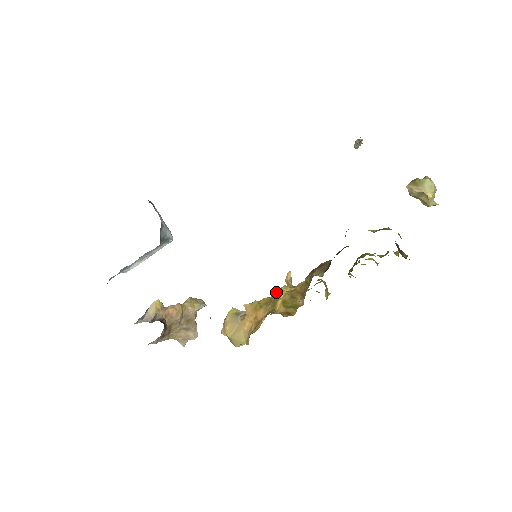
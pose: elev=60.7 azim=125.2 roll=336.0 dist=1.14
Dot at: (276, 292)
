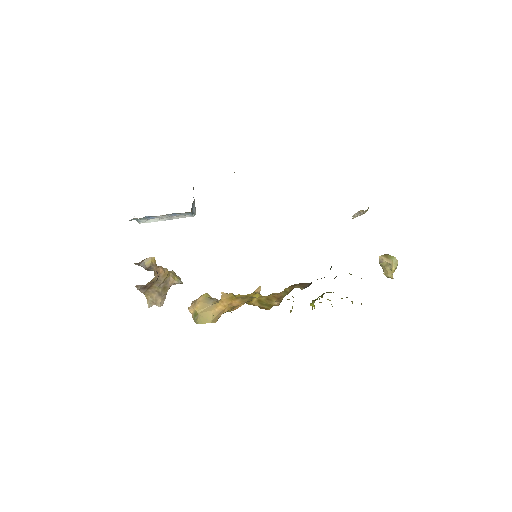
Dot at: (253, 293)
